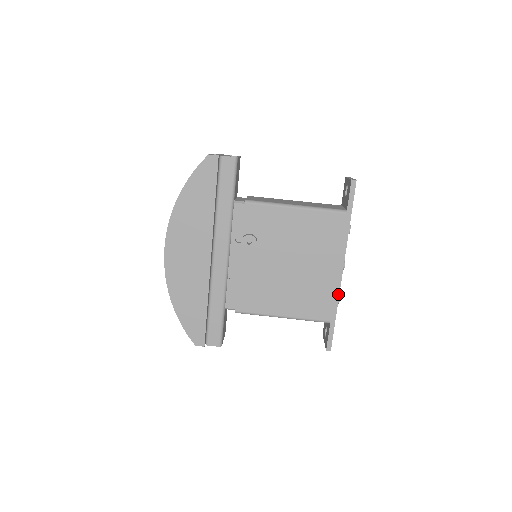
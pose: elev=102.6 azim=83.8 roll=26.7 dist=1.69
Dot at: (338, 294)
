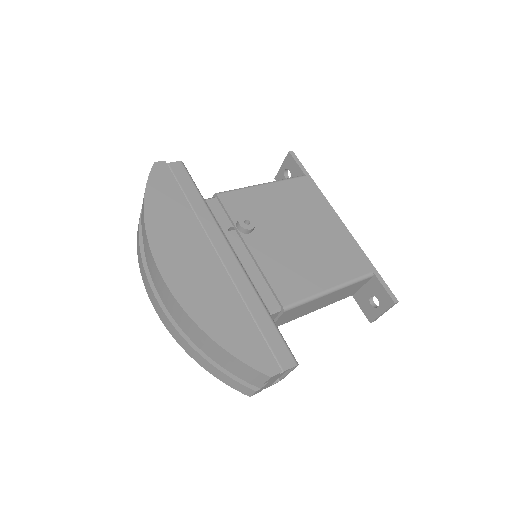
Dot at: (356, 243)
